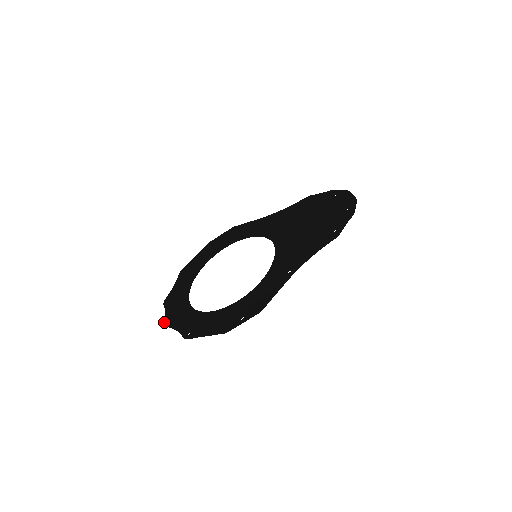
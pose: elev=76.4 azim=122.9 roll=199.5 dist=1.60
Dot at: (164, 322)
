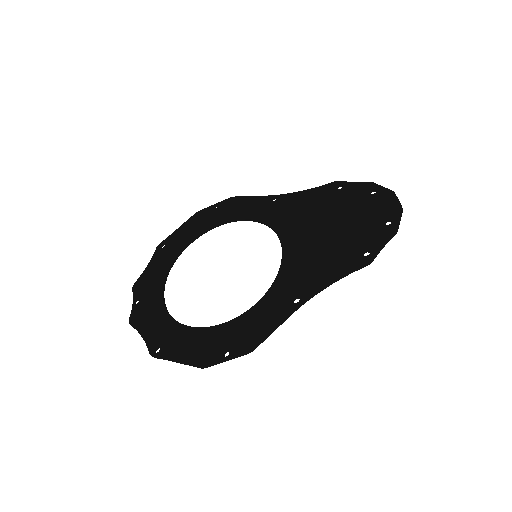
Dot at: (129, 319)
